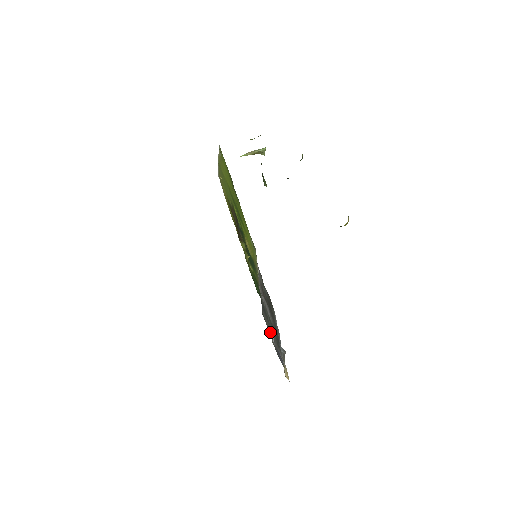
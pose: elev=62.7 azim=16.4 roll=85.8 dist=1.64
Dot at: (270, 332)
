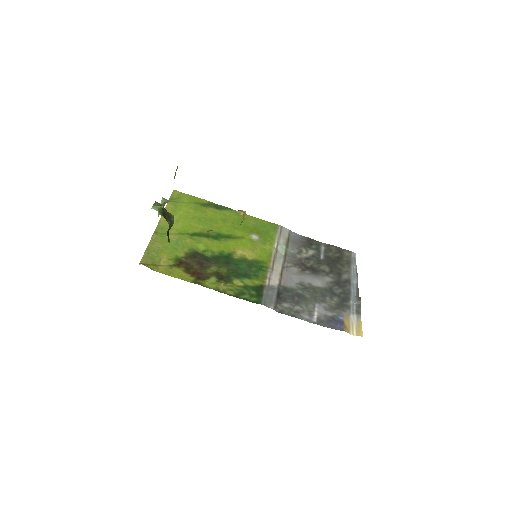
Dot at: (308, 311)
